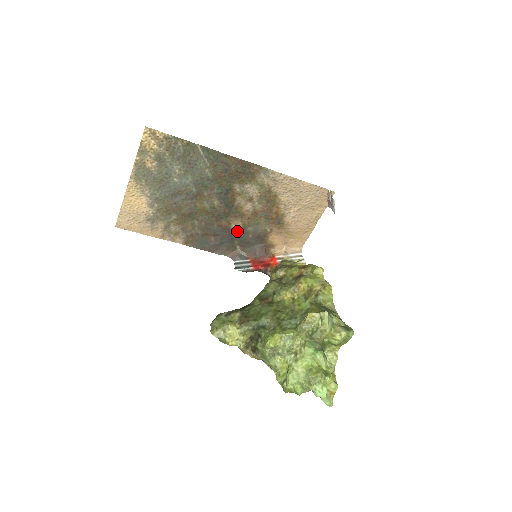
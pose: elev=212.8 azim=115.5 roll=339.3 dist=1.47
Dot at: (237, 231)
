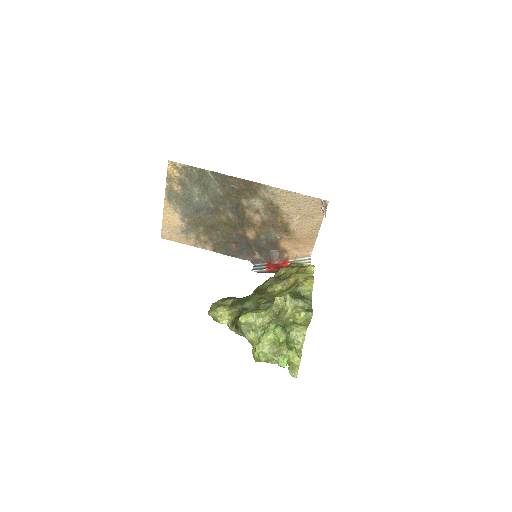
Dot at: (252, 239)
